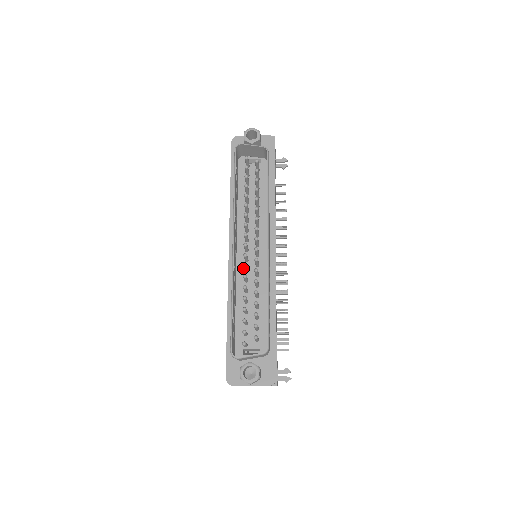
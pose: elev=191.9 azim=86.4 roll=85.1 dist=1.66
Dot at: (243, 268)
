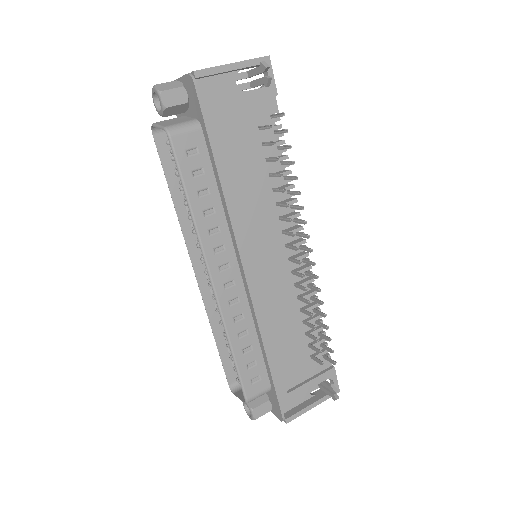
Dot at: occluded
